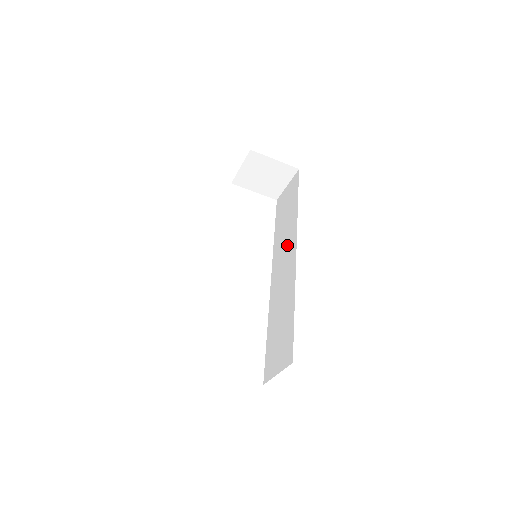
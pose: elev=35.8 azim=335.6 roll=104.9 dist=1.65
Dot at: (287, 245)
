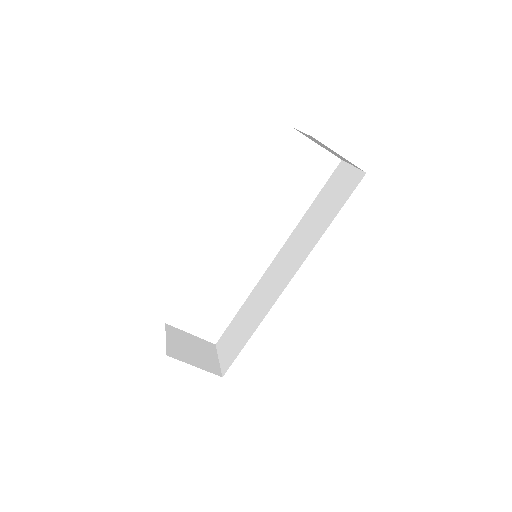
Dot at: (295, 255)
